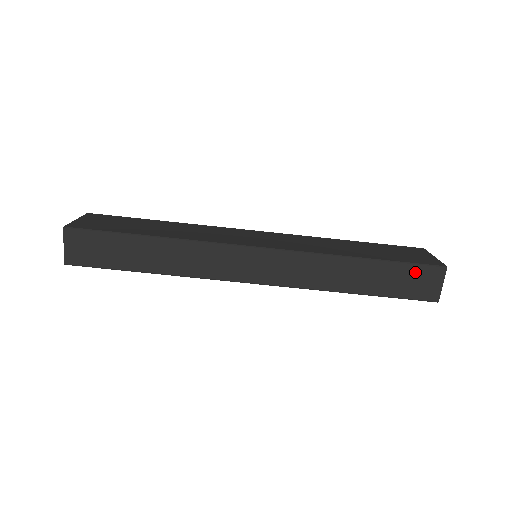
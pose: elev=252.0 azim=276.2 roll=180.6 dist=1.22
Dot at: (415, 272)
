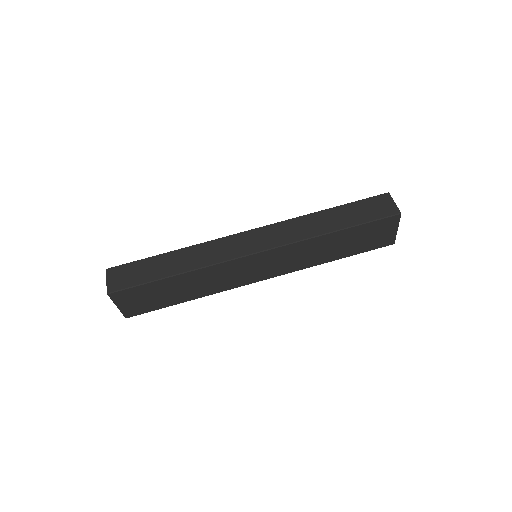
Dot at: (369, 203)
